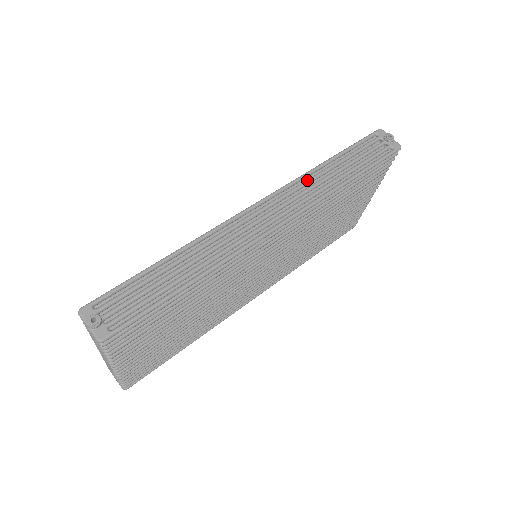
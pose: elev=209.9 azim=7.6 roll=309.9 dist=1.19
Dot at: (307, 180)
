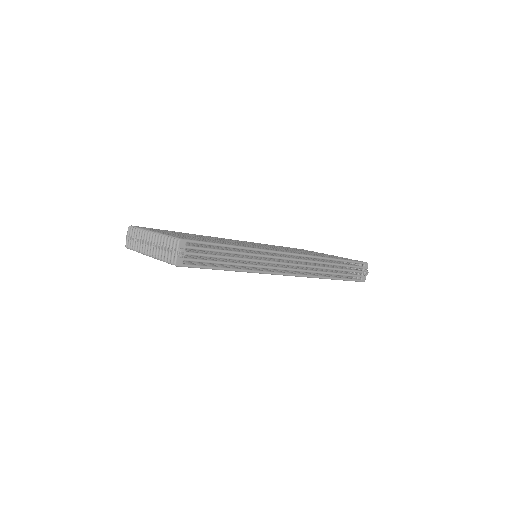
Dot at: (319, 262)
